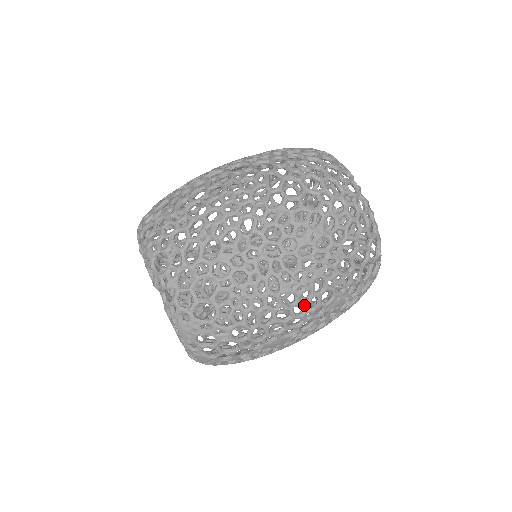
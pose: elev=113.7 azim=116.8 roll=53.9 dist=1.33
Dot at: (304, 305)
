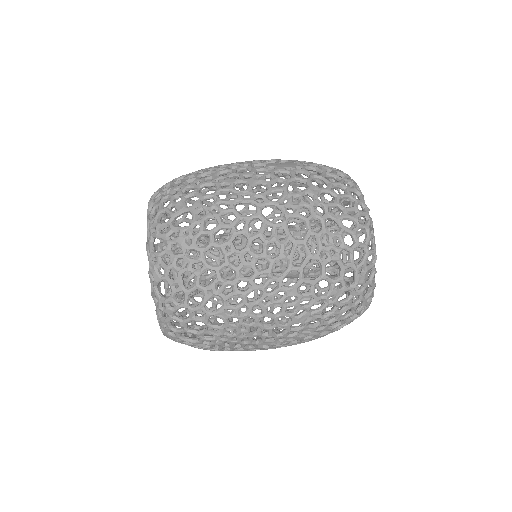
Dot at: (275, 347)
